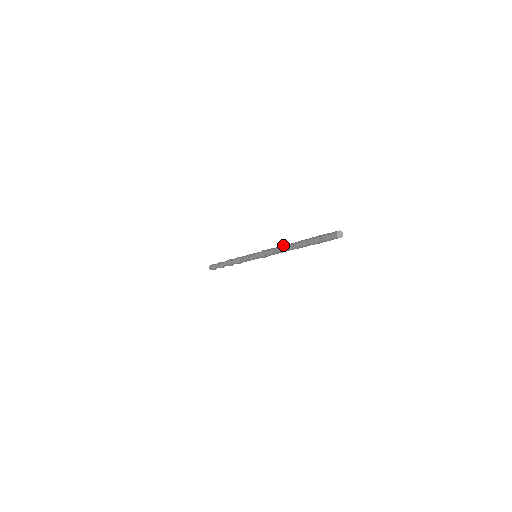
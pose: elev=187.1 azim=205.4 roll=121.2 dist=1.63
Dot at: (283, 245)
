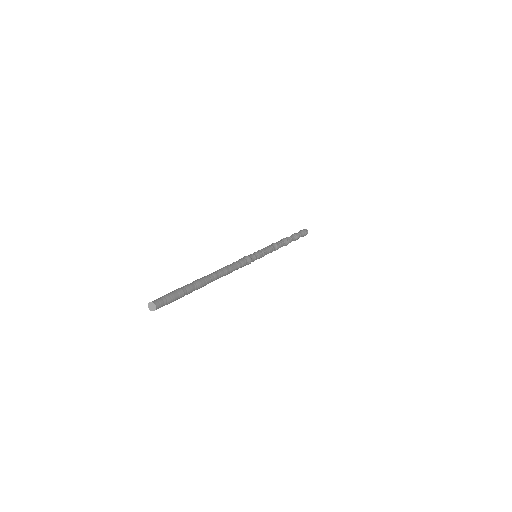
Dot at: (219, 269)
